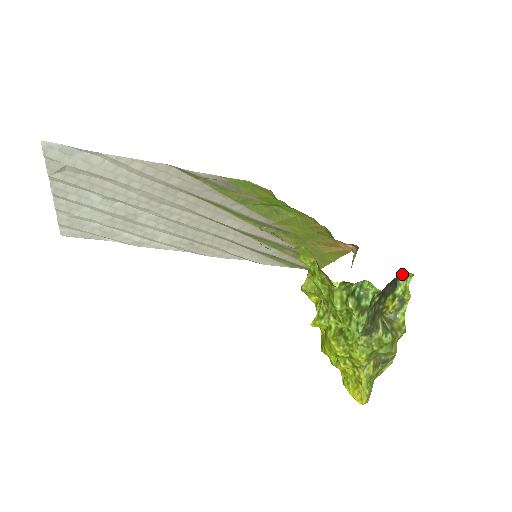
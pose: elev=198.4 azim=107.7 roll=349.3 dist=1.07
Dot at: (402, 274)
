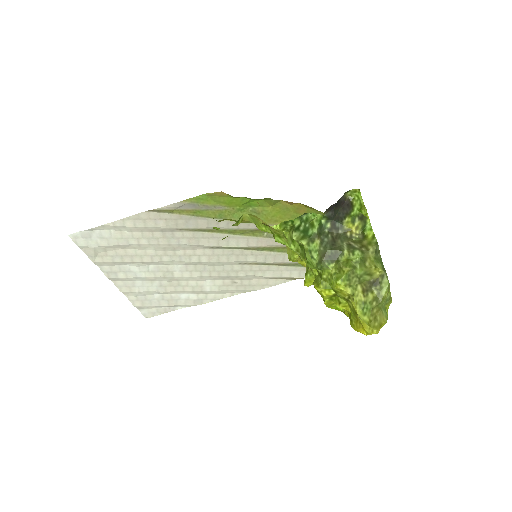
Dot at: (351, 195)
